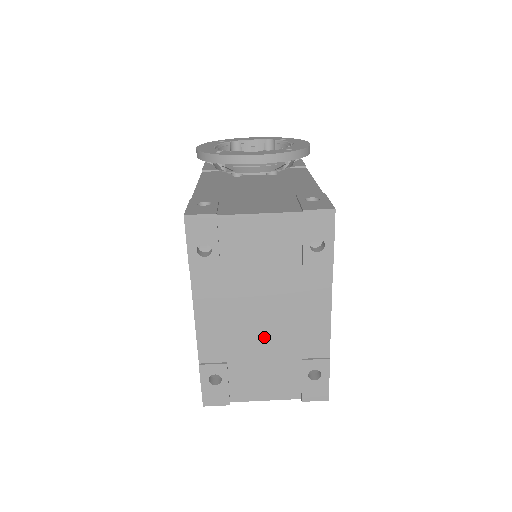
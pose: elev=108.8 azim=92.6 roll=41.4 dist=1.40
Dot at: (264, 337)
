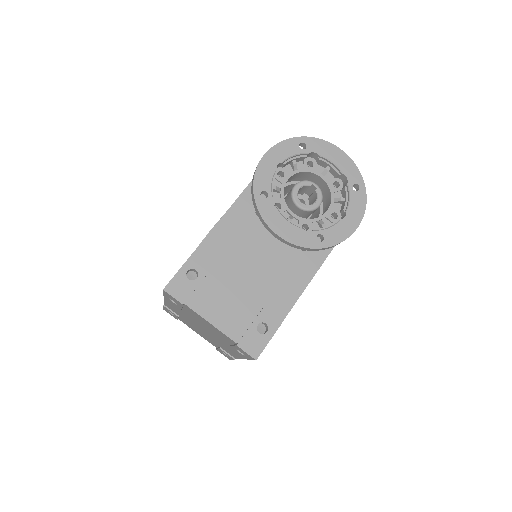
Dot at: occluded
